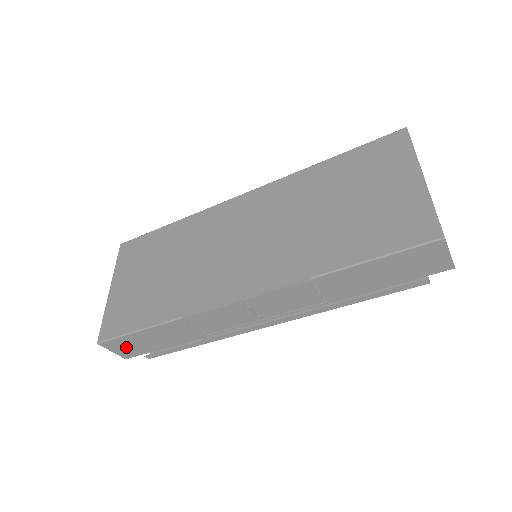
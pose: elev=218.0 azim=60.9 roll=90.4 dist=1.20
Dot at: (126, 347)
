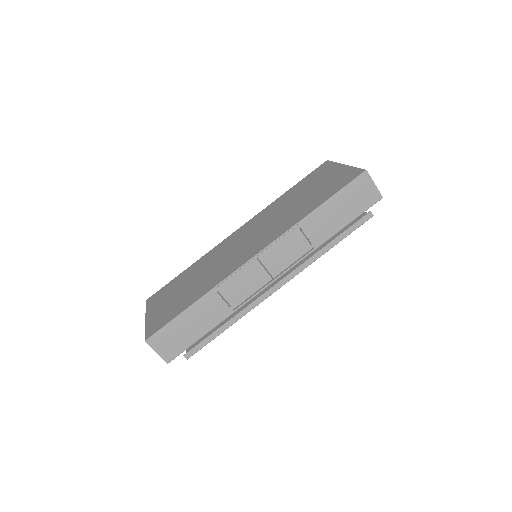
Dot at: (169, 343)
